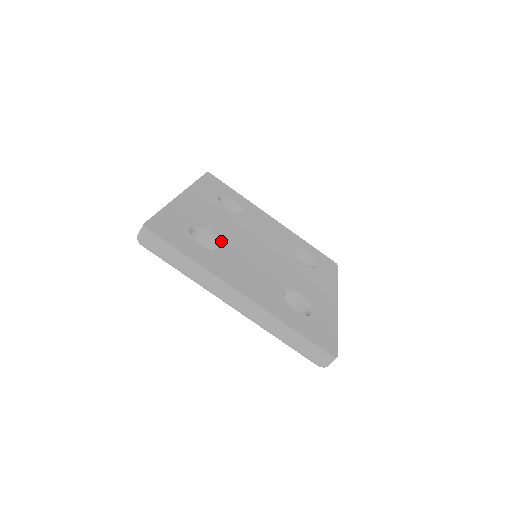
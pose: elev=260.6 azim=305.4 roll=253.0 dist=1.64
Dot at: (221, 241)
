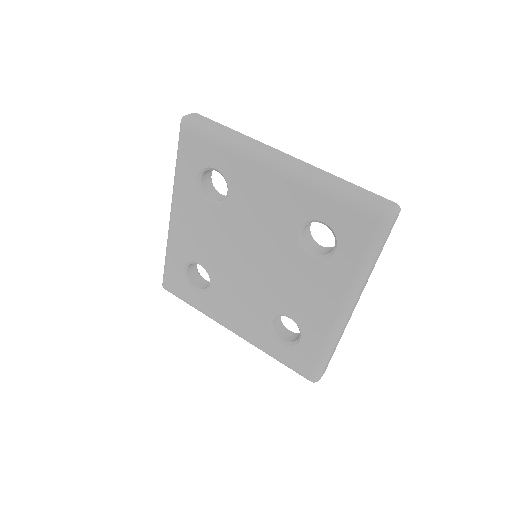
Dot at: occluded
